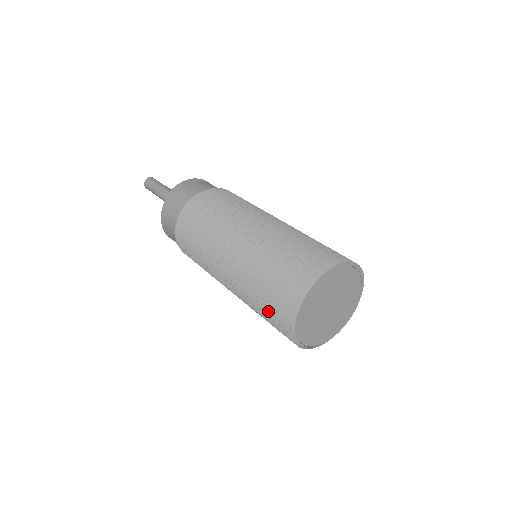
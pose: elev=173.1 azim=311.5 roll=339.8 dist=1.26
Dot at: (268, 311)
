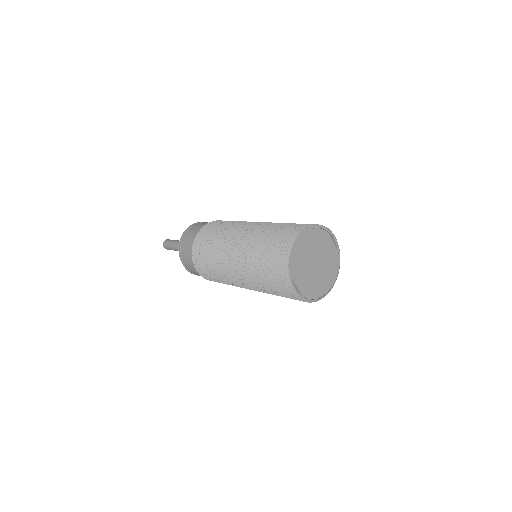
Dot at: (281, 294)
